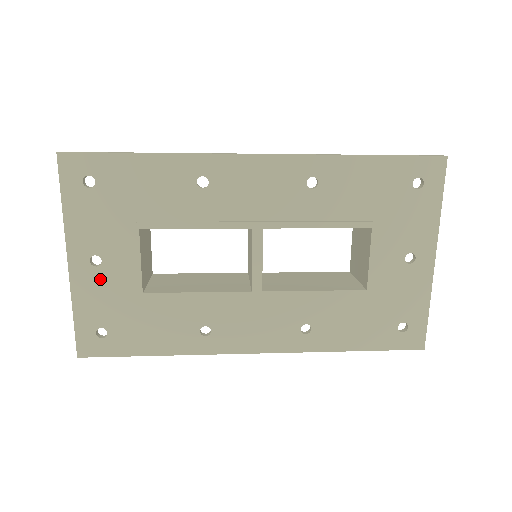
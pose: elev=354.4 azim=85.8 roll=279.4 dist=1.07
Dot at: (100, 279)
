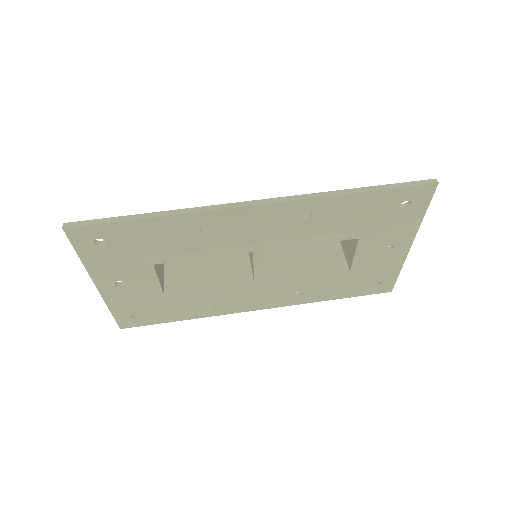
Dot at: (127, 292)
